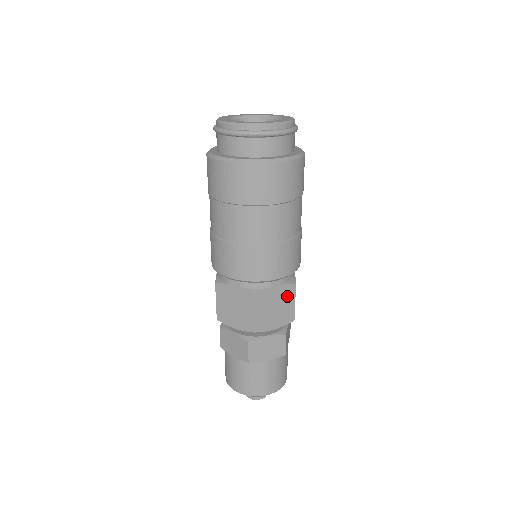
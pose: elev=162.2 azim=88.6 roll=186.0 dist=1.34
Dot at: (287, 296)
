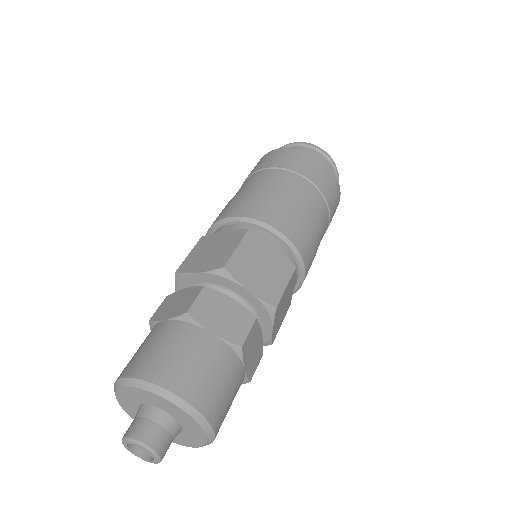
Dot at: (232, 241)
